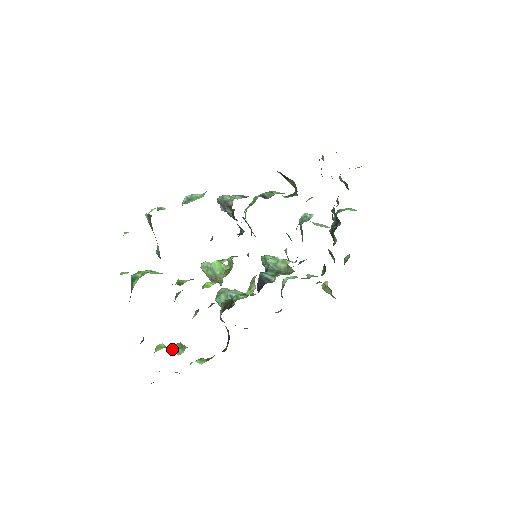
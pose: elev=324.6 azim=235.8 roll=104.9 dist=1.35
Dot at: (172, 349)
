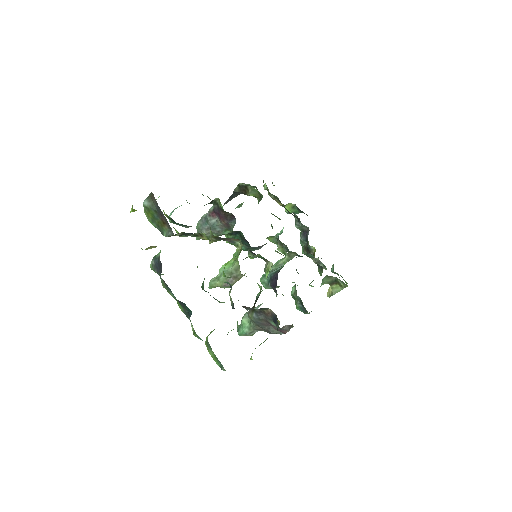
Dot at: occluded
